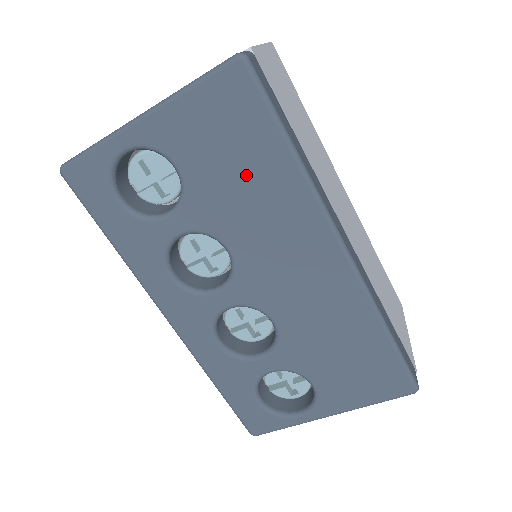
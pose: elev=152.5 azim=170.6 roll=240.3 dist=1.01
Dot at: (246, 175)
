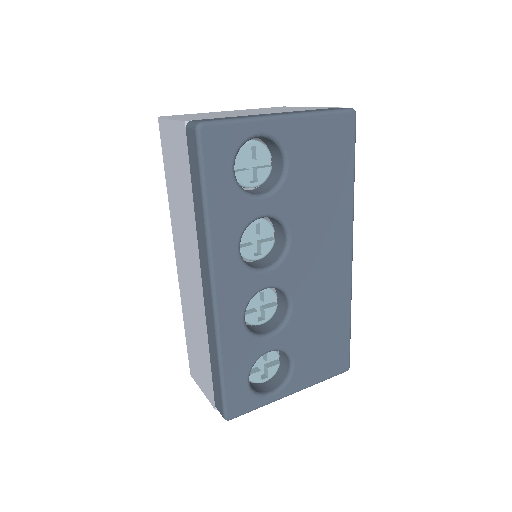
Dot at: (325, 185)
